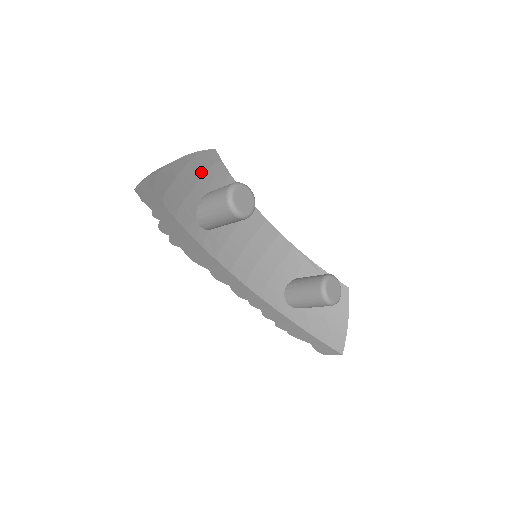
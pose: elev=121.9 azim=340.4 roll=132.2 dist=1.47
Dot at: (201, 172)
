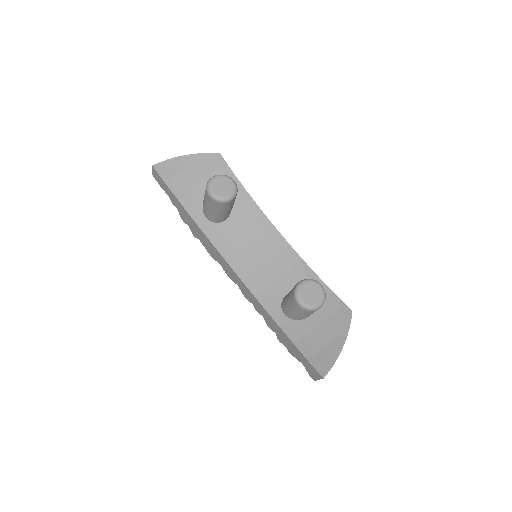
Dot at: (208, 171)
